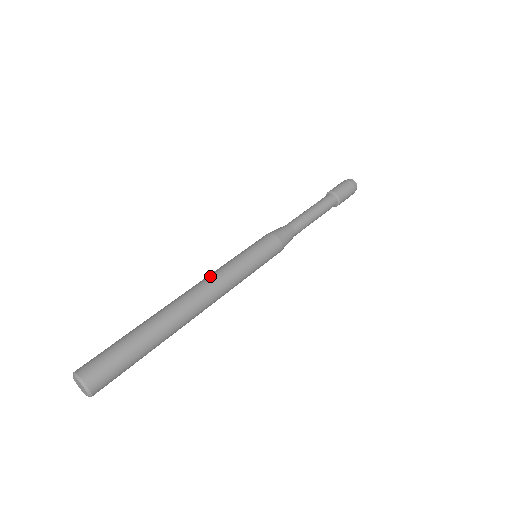
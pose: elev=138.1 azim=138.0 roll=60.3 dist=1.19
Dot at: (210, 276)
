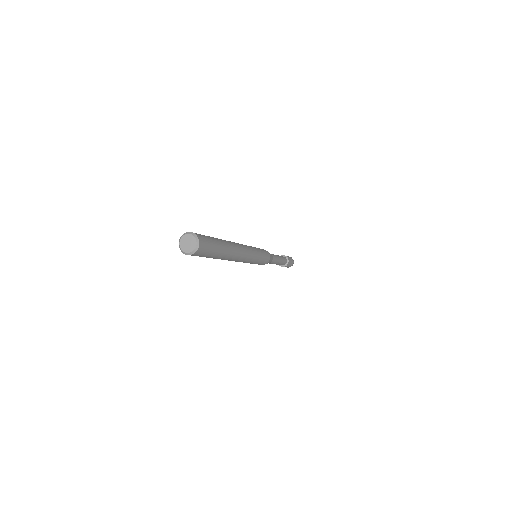
Dot at: occluded
